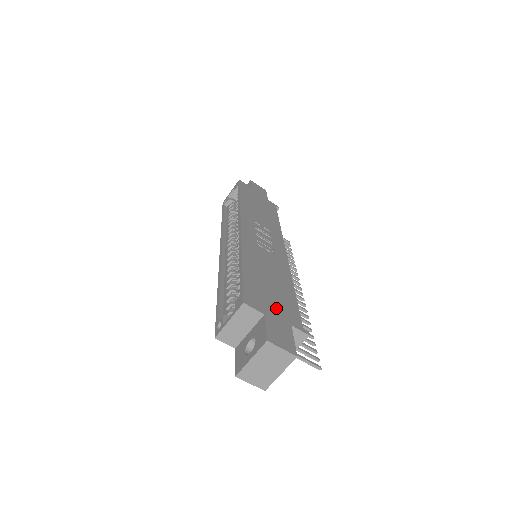
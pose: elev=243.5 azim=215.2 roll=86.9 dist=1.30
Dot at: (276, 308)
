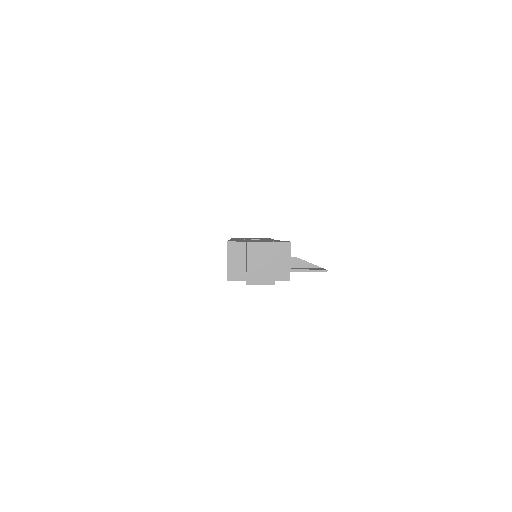
Dot at: occluded
